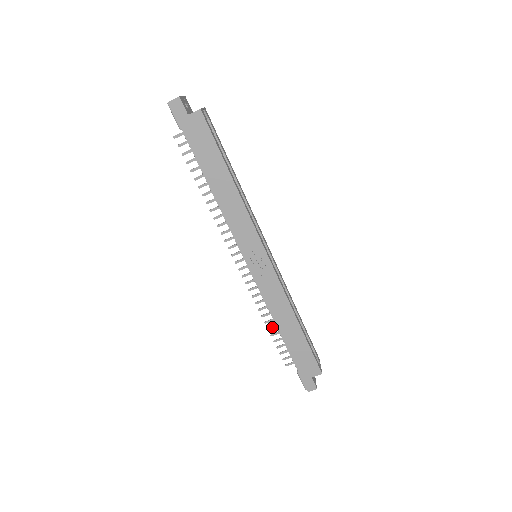
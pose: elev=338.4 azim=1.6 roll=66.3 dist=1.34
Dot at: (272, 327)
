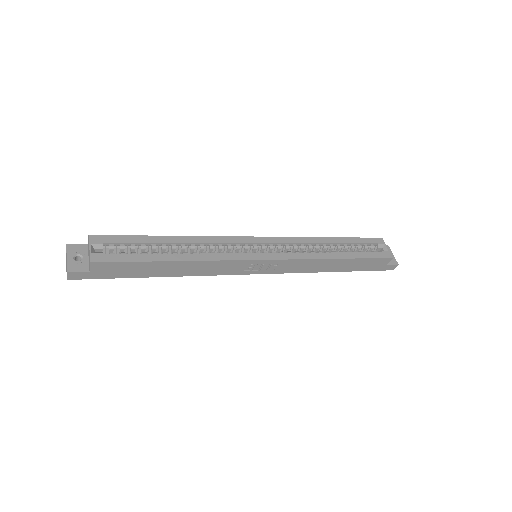
Dot at: occluded
